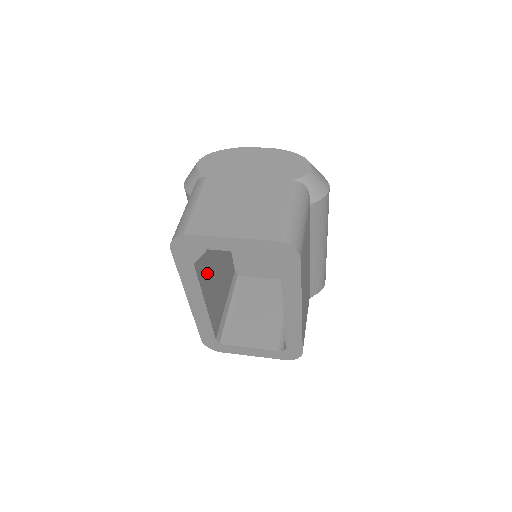
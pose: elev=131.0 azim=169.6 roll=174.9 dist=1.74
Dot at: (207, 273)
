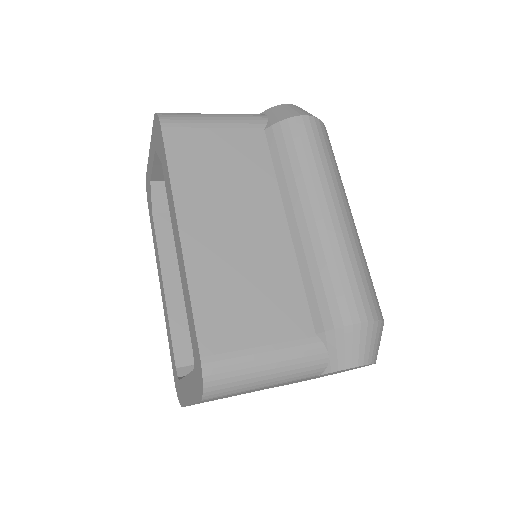
Dot at: occluded
